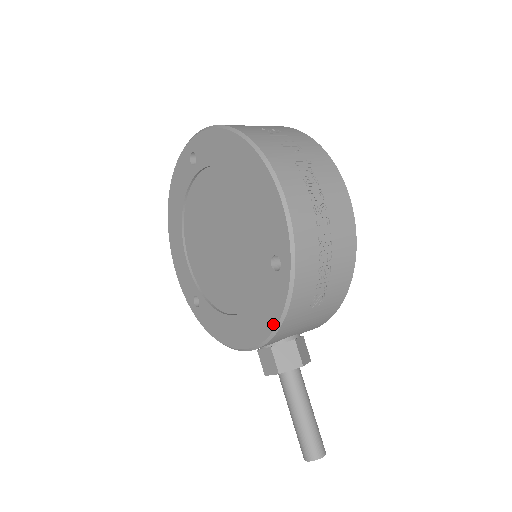
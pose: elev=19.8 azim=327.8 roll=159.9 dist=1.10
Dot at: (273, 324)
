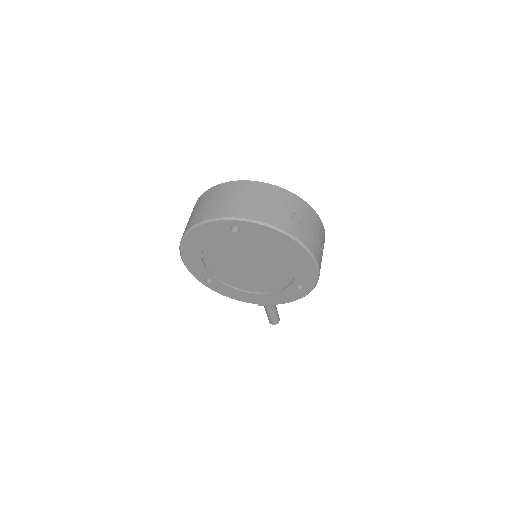
Dot at: (287, 302)
